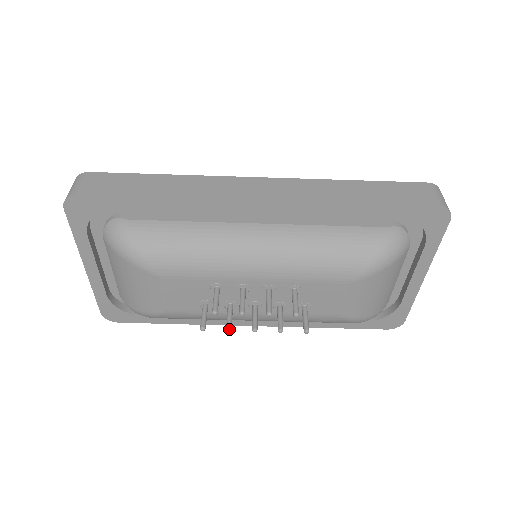
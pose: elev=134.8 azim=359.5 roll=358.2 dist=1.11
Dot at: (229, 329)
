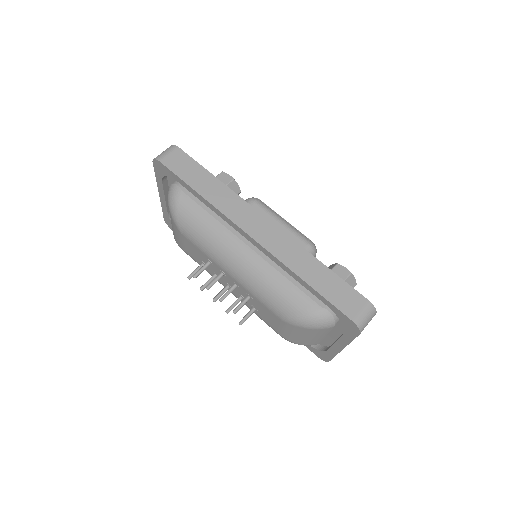
Dot at: (201, 289)
